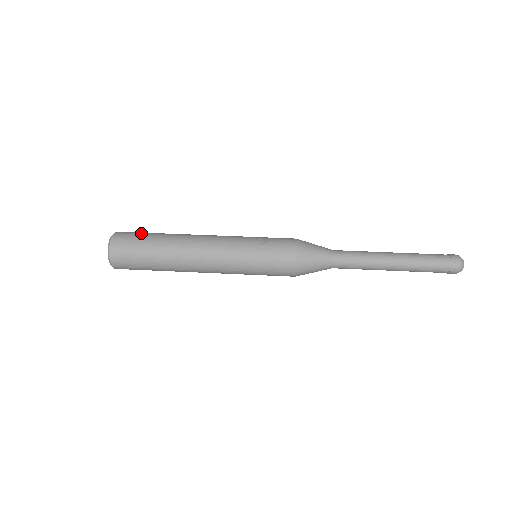
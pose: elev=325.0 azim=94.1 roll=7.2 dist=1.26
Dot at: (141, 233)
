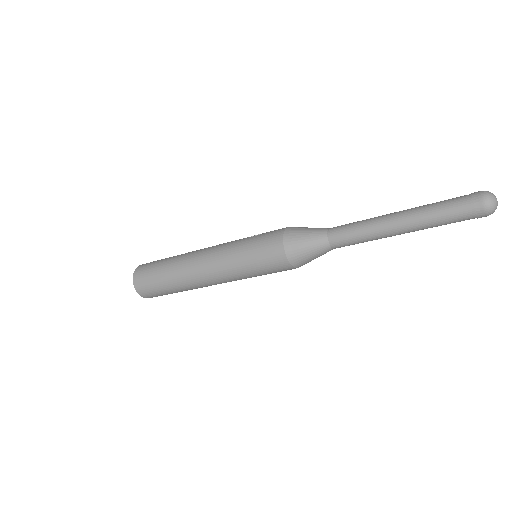
Dot at: occluded
